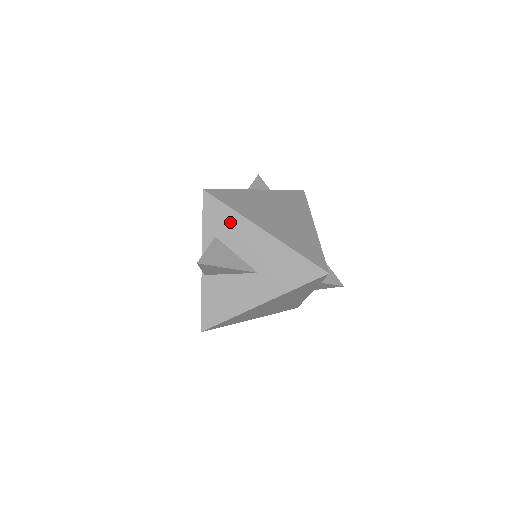
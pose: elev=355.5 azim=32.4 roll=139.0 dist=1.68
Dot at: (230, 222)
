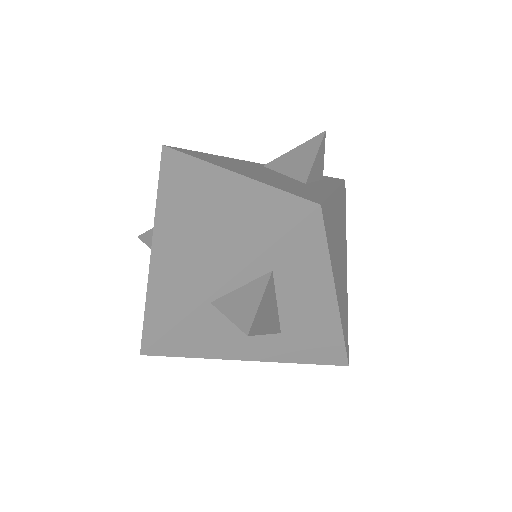
Dot at: (310, 267)
